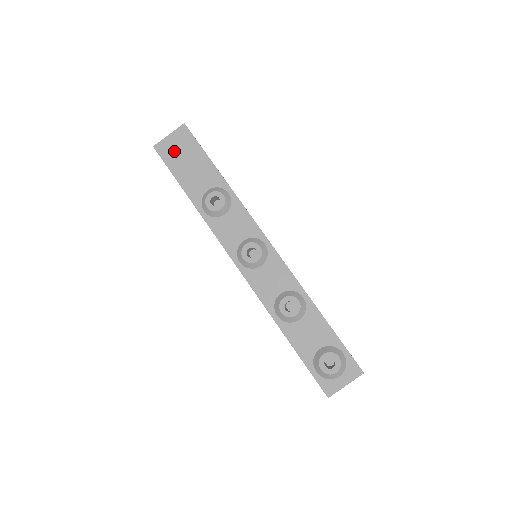
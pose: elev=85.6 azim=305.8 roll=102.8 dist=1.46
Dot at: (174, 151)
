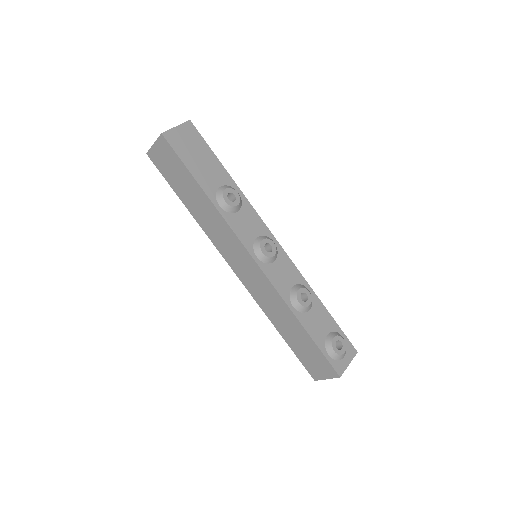
Dot at: (183, 143)
